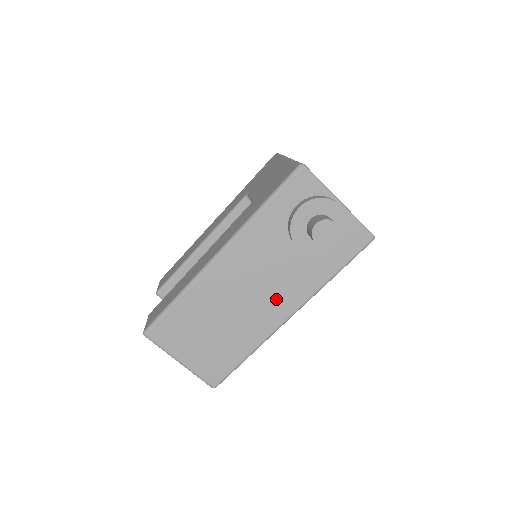
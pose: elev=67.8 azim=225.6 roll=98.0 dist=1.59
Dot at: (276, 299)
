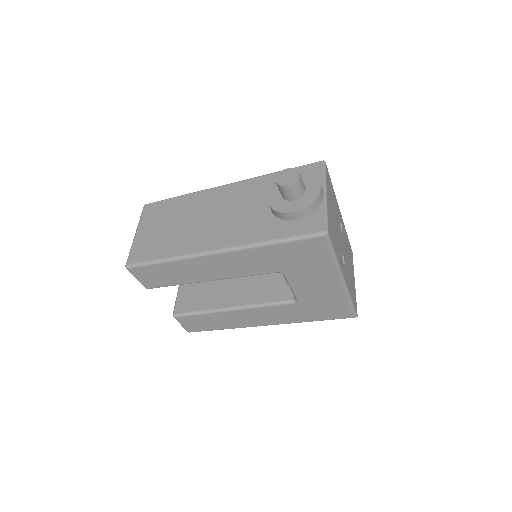
Dot at: (223, 231)
